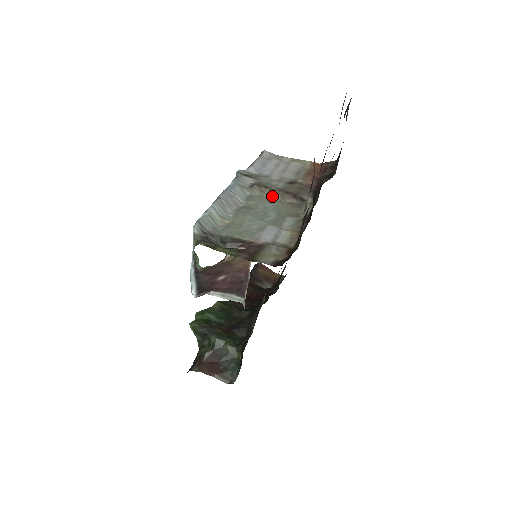
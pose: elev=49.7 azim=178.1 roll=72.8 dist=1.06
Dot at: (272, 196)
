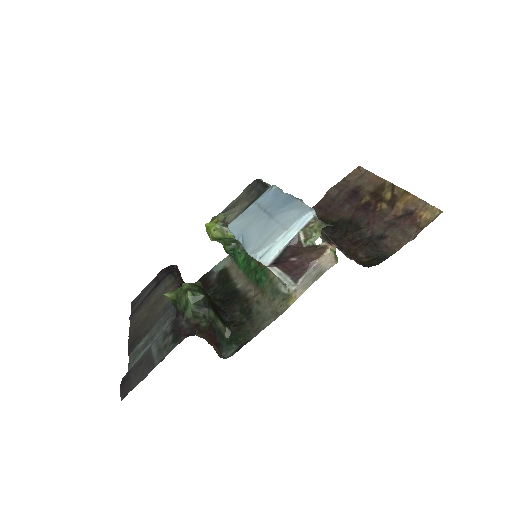
Dot at: occluded
